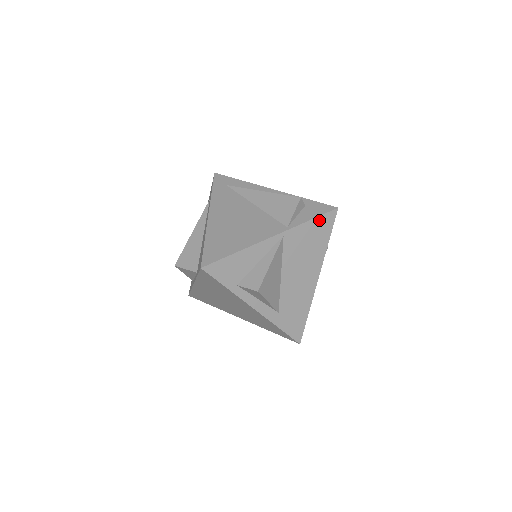
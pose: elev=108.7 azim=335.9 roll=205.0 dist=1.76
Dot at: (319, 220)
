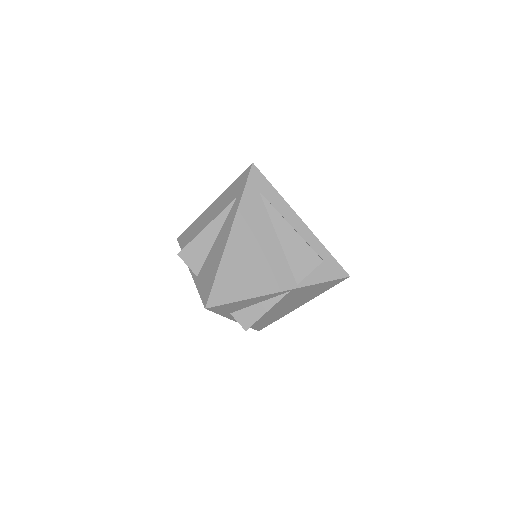
Dot at: (328, 283)
